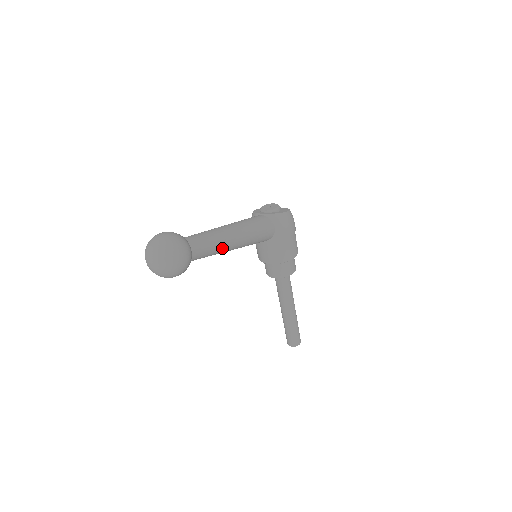
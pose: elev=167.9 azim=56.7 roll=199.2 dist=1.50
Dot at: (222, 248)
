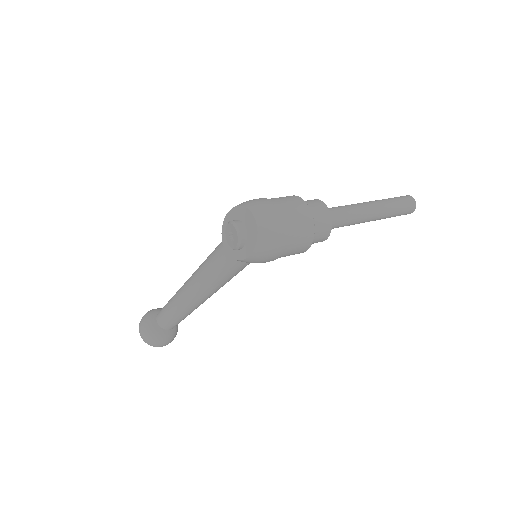
Dot at: occluded
